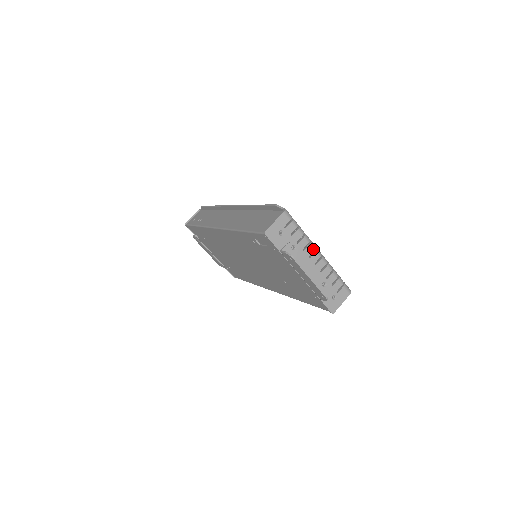
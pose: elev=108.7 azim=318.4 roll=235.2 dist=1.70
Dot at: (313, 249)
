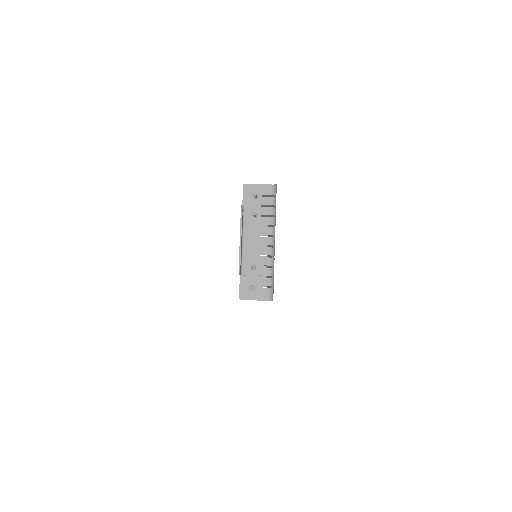
Dot at: (270, 233)
